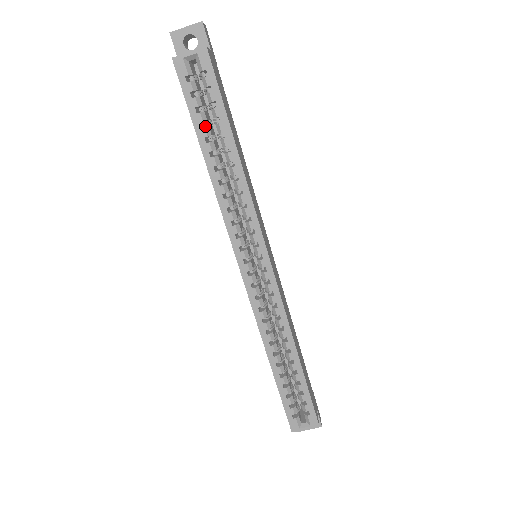
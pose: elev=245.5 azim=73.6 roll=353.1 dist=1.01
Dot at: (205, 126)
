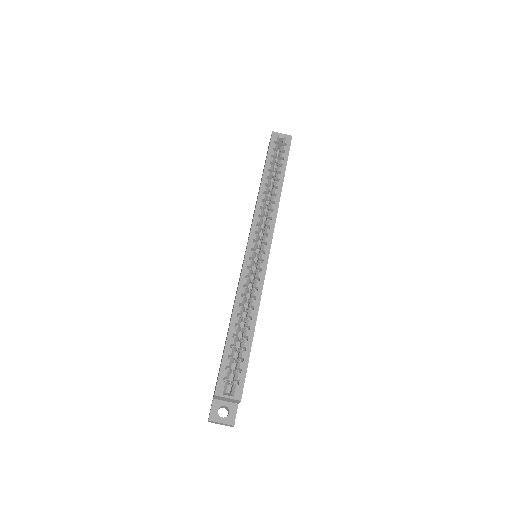
Dot at: occluded
